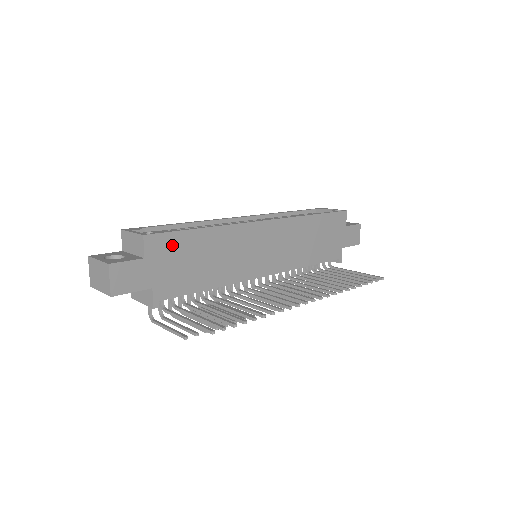
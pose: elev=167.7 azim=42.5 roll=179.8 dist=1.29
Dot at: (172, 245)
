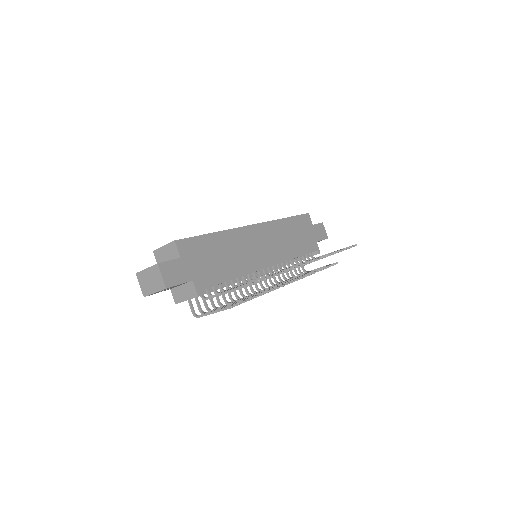
Dot at: (196, 247)
